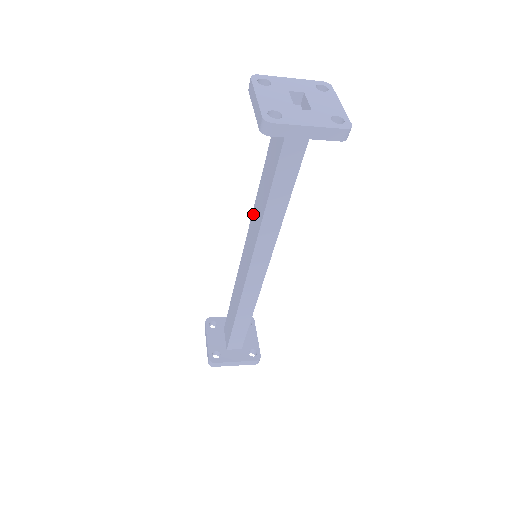
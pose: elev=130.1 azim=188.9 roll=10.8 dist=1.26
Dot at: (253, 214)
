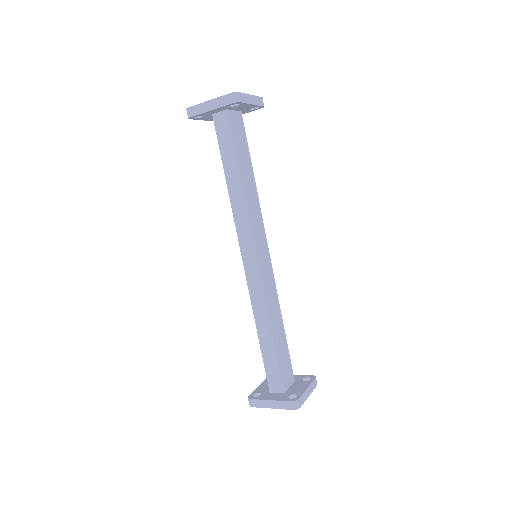
Dot at: occluded
